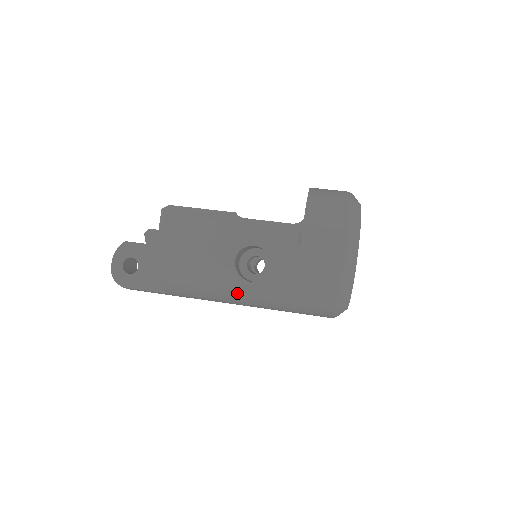
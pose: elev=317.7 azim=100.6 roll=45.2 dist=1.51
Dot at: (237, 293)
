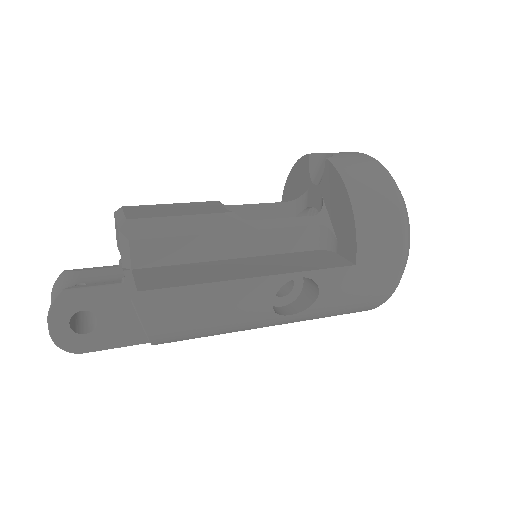
Dot at: (263, 326)
